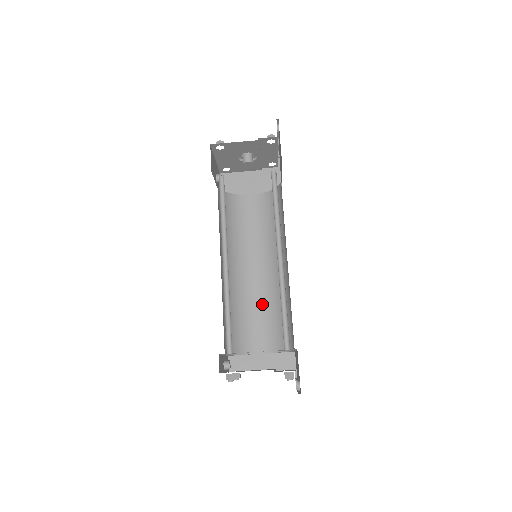
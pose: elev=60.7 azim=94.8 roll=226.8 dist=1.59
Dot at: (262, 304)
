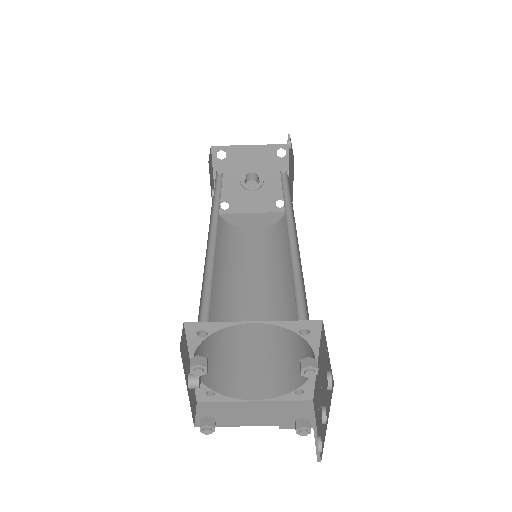
Dot at: (260, 334)
